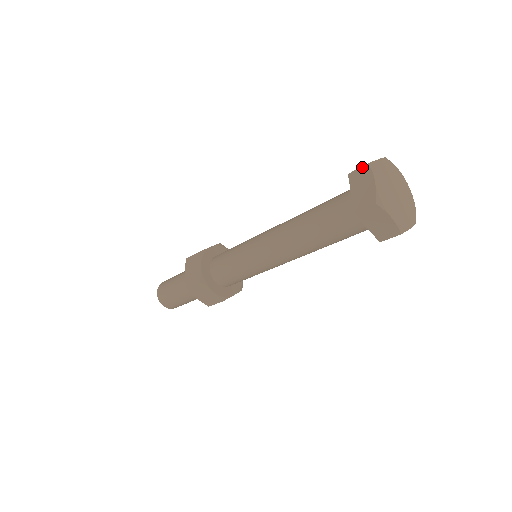
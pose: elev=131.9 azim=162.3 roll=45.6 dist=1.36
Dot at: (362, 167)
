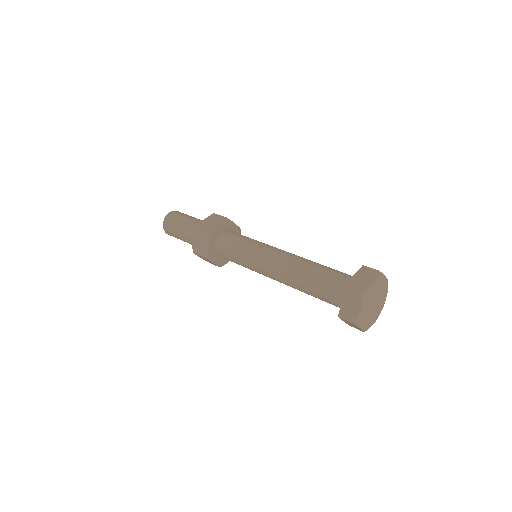
Dot at: (374, 269)
